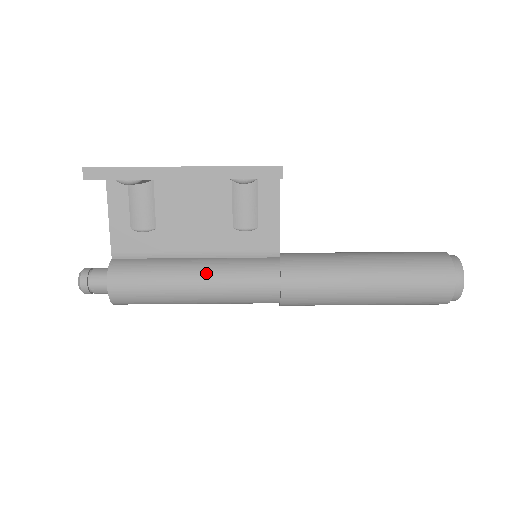
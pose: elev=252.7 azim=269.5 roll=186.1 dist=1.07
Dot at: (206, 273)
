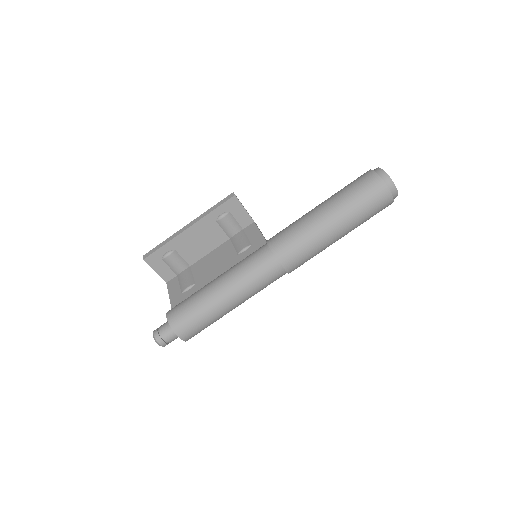
Dot at: (223, 273)
